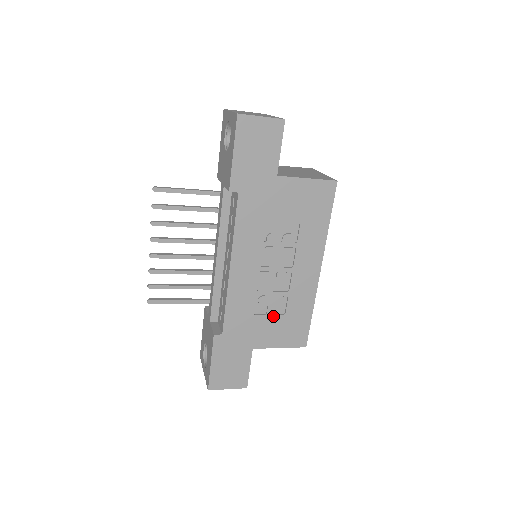
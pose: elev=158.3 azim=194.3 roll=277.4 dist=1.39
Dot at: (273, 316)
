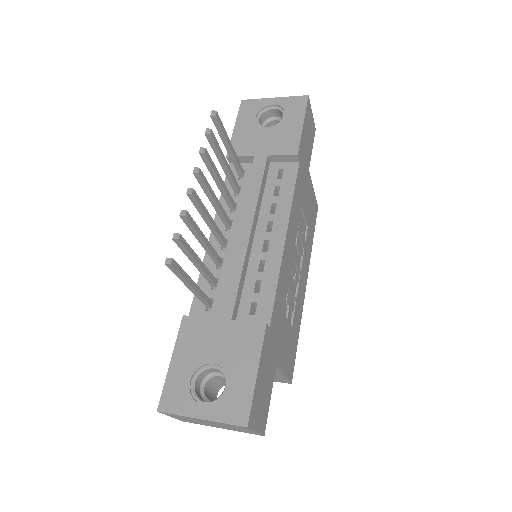
Dot at: (288, 324)
